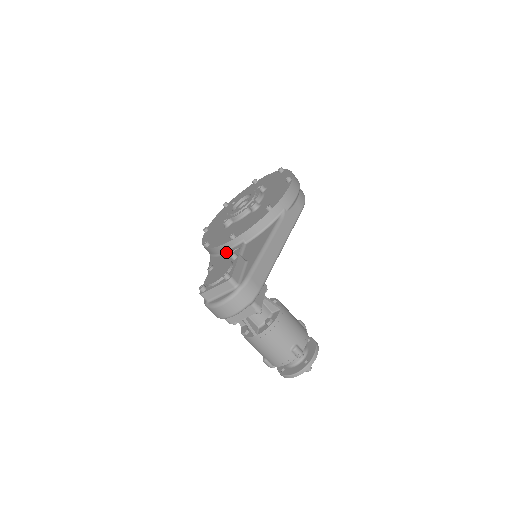
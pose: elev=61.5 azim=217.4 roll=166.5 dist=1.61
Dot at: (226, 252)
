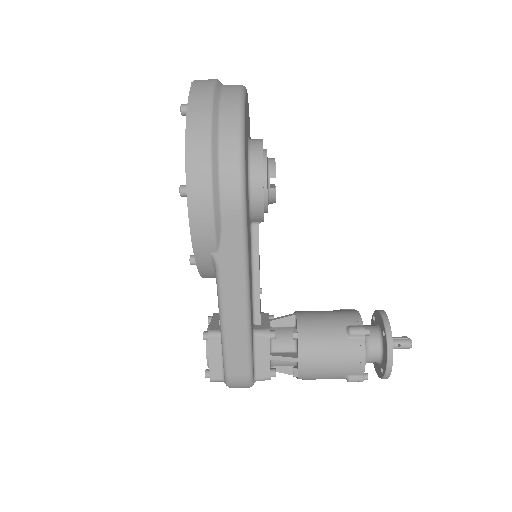
Dot at: occluded
